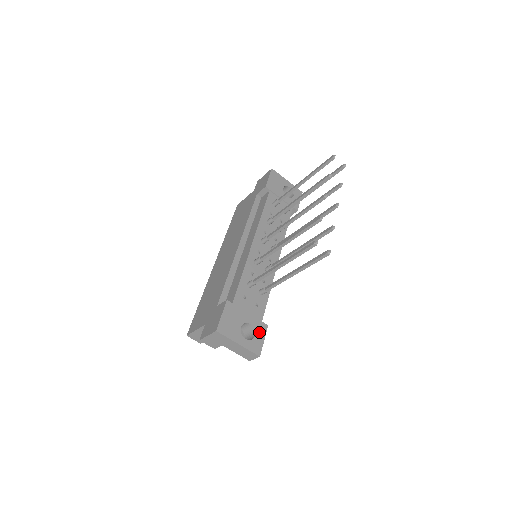
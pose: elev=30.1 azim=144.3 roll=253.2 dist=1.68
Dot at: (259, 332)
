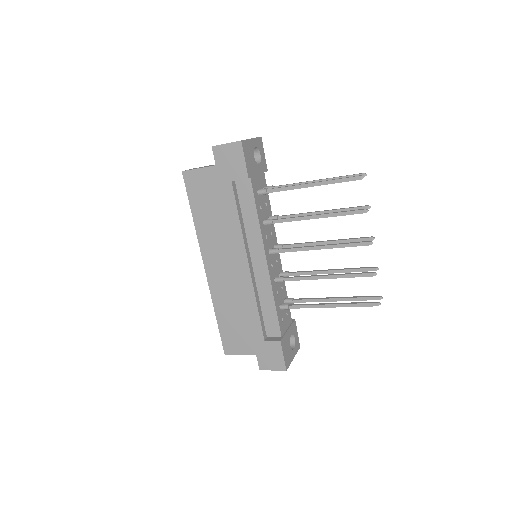
Dot at: (295, 332)
